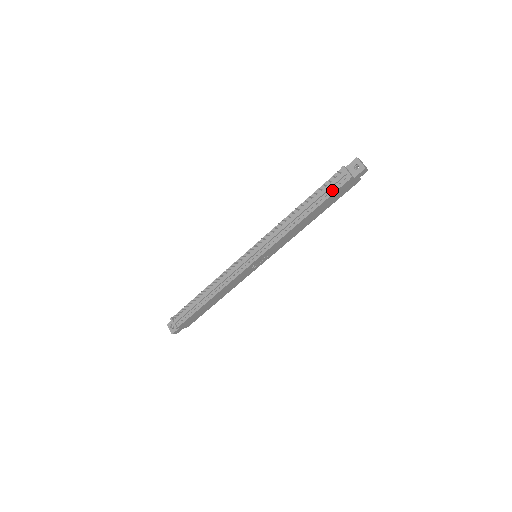
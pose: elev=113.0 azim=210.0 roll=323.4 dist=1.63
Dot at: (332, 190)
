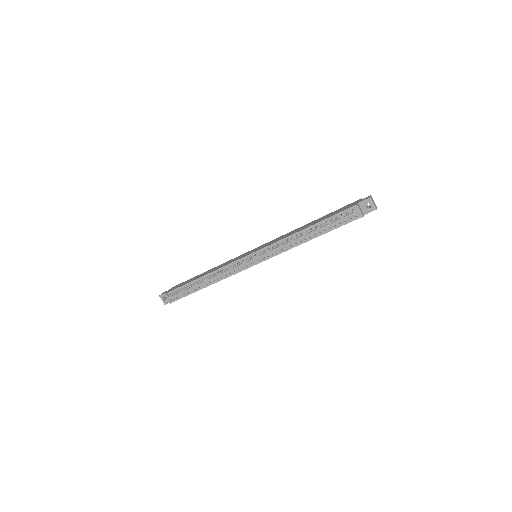
Dot at: (342, 222)
